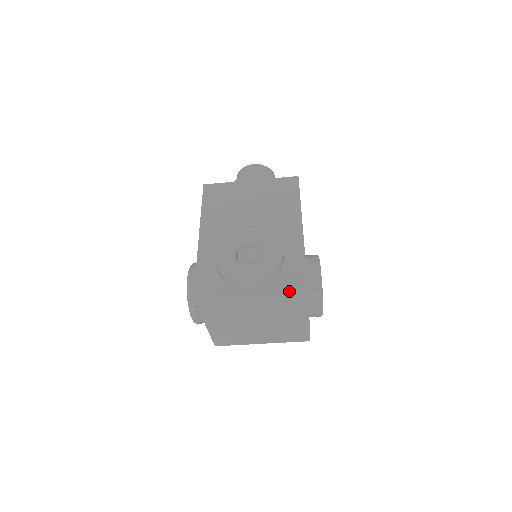
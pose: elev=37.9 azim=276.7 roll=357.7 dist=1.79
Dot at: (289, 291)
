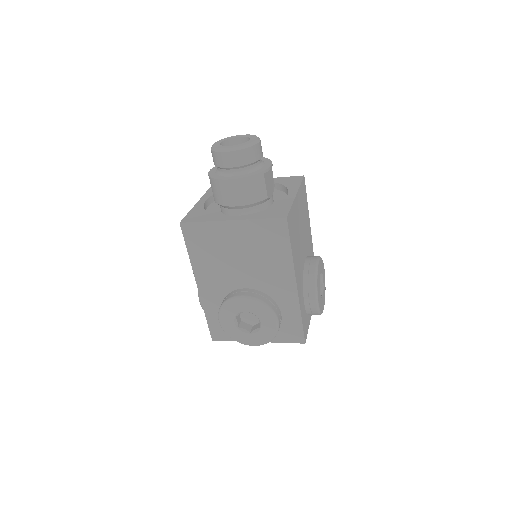
Dot at: (289, 342)
